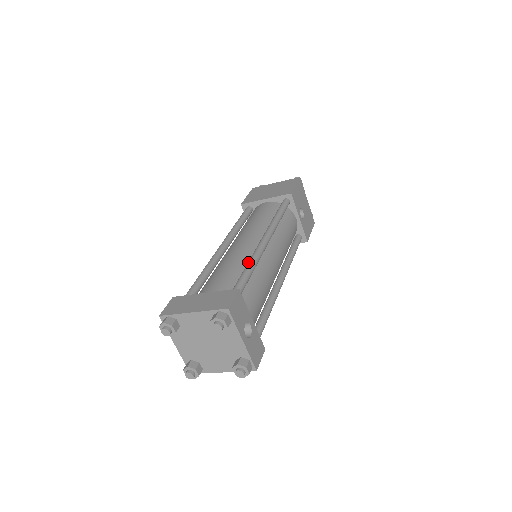
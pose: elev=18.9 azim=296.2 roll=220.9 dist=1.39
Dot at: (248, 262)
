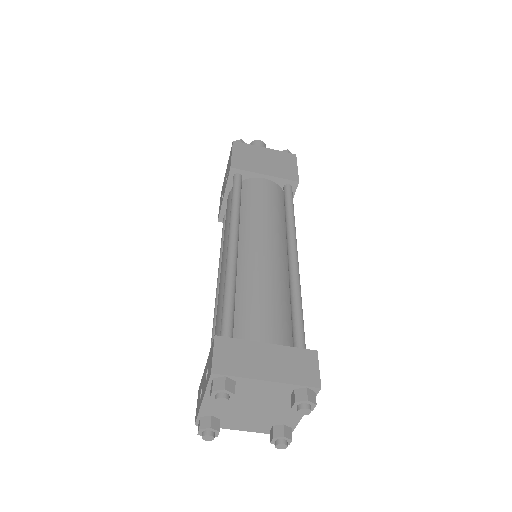
Dot at: (295, 294)
